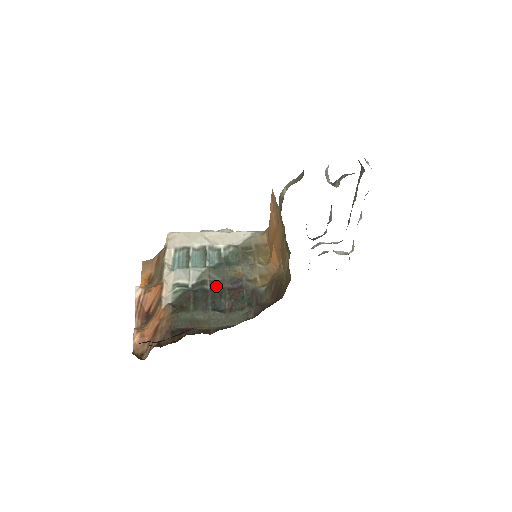
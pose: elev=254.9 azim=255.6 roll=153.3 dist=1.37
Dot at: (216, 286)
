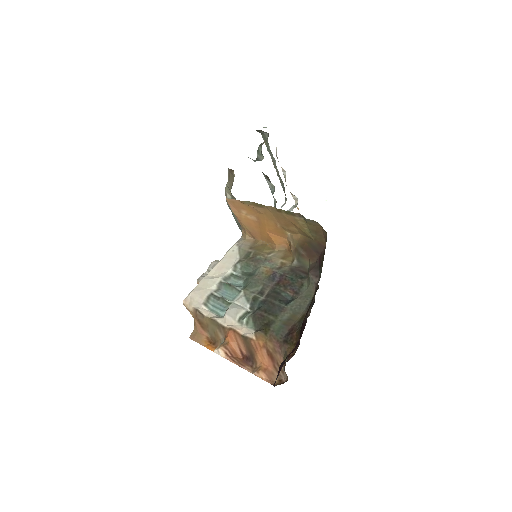
Dot at: (266, 292)
